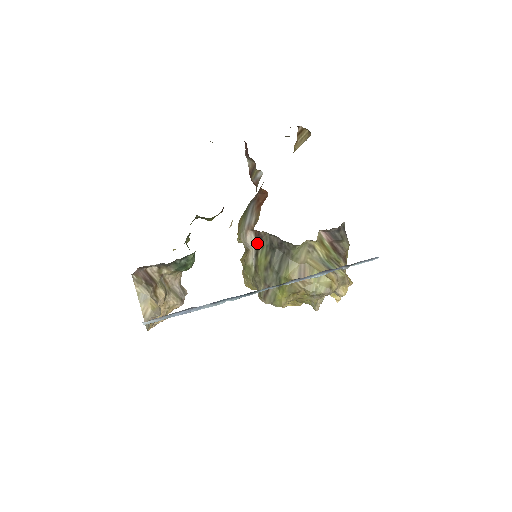
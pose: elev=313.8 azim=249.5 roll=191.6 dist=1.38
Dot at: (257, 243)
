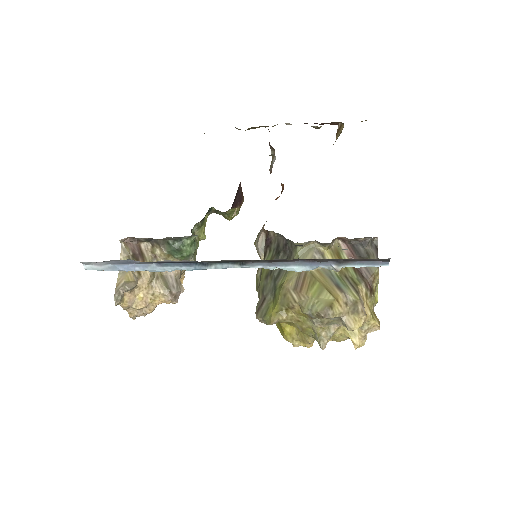
Dot at: (266, 246)
